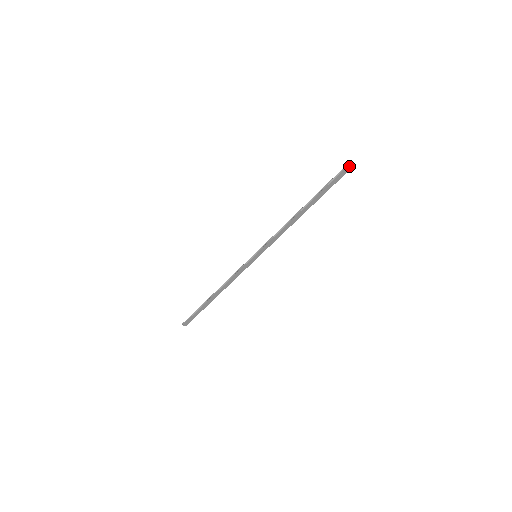
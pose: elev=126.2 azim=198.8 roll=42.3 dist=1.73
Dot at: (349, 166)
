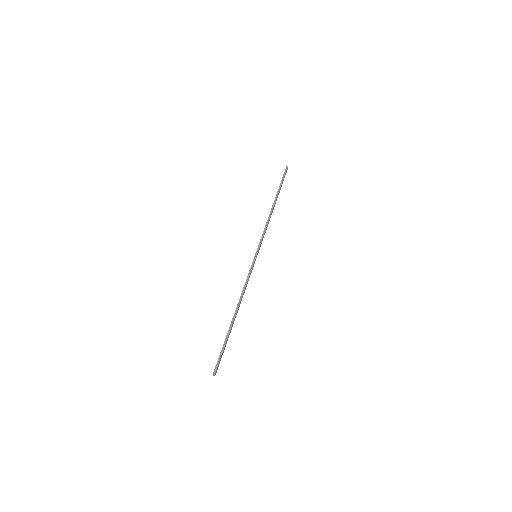
Dot at: (287, 167)
